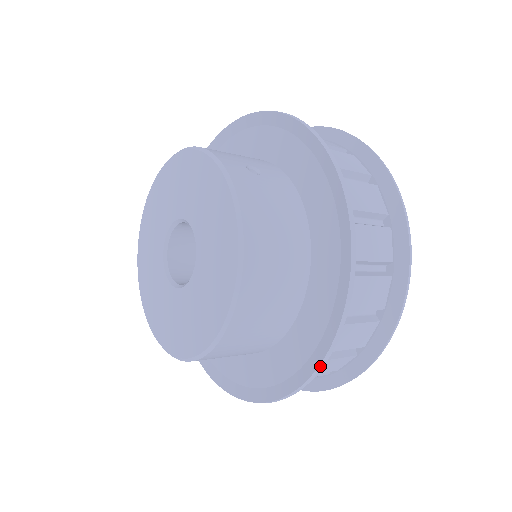
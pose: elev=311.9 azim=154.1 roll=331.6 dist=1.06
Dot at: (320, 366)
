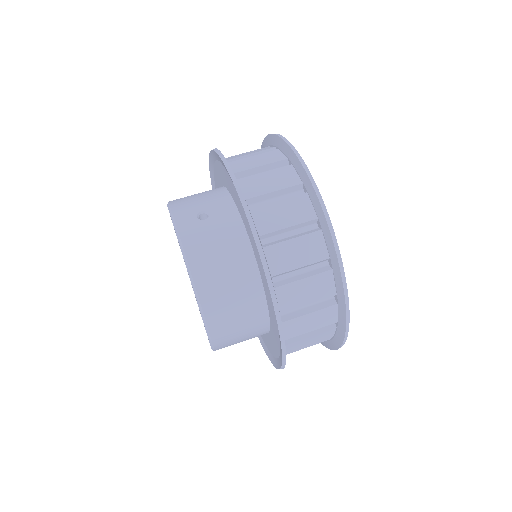
Dot at: (283, 351)
